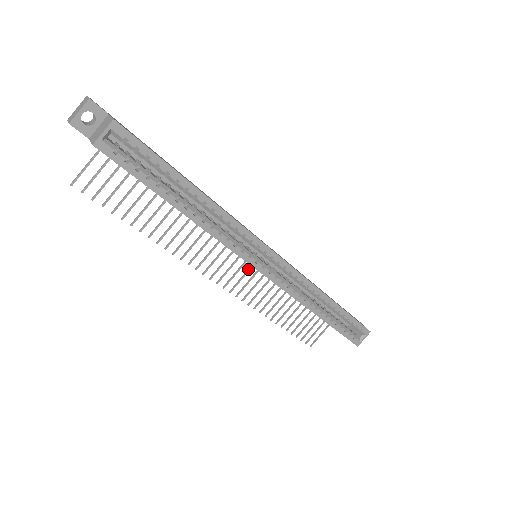
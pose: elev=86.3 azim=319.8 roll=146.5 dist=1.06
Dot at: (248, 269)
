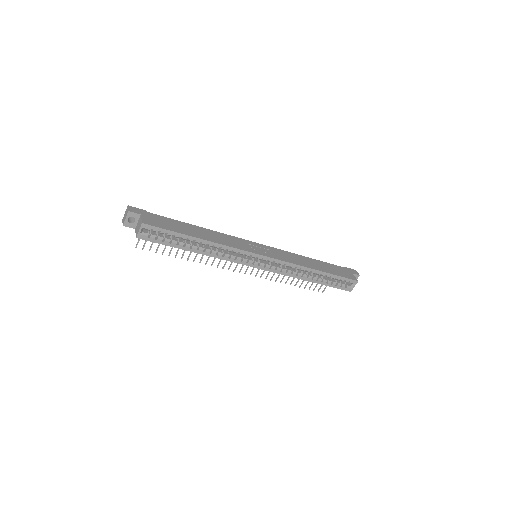
Dot at: occluded
